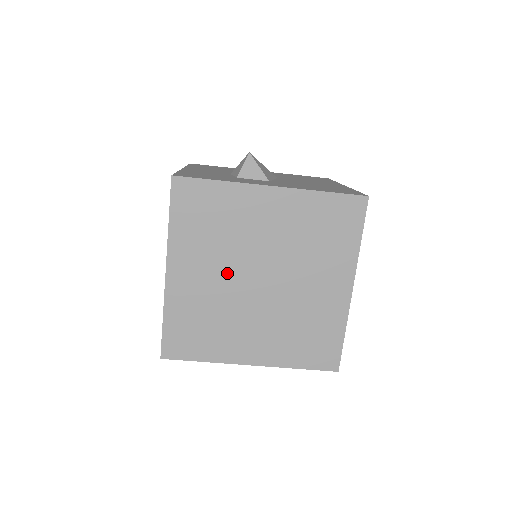
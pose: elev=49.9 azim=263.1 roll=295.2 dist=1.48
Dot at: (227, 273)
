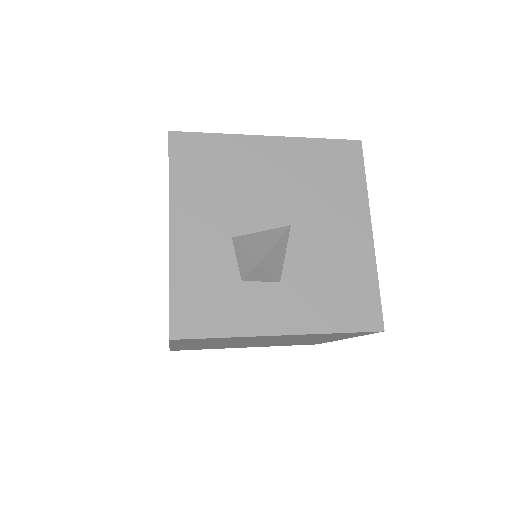
Dot at: occluded
